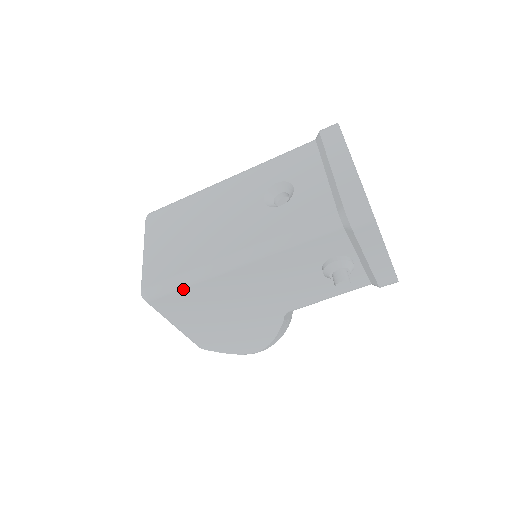
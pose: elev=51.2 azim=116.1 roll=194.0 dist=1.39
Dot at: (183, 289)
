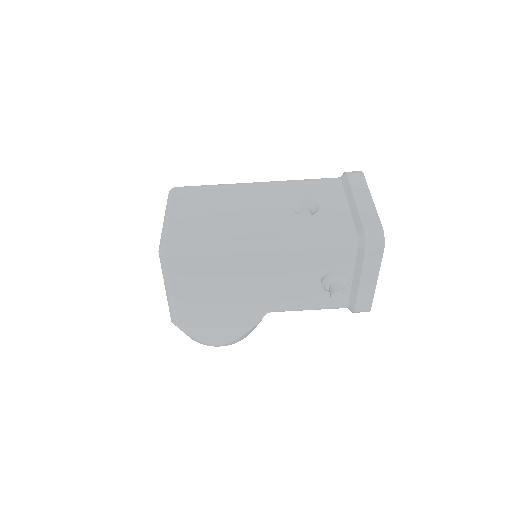
Dot at: (202, 257)
